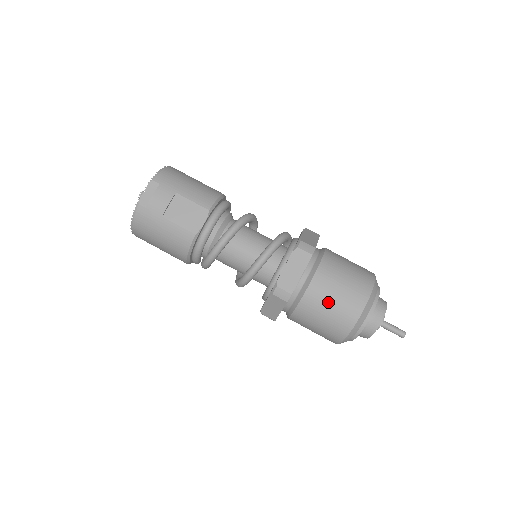
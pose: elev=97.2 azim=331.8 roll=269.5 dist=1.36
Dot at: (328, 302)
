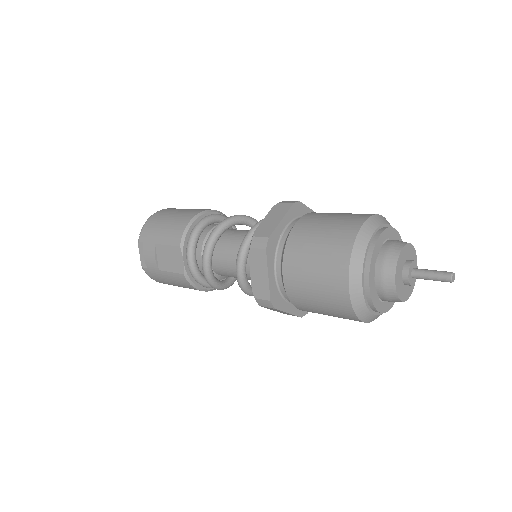
Dot at: (310, 292)
